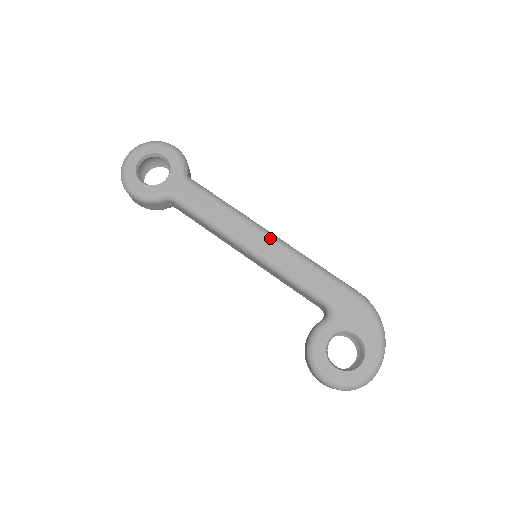
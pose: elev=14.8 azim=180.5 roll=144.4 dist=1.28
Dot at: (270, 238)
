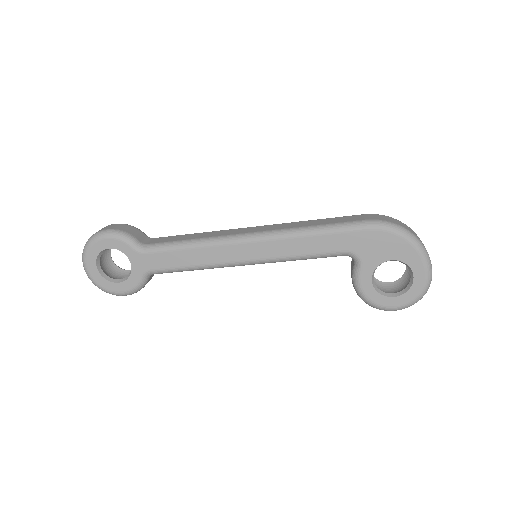
Dot at: (253, 242)
